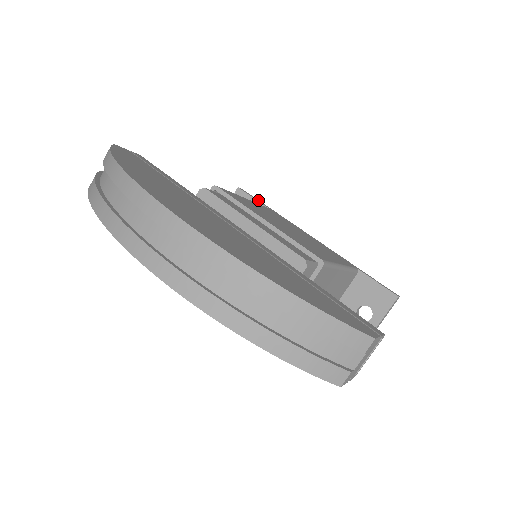
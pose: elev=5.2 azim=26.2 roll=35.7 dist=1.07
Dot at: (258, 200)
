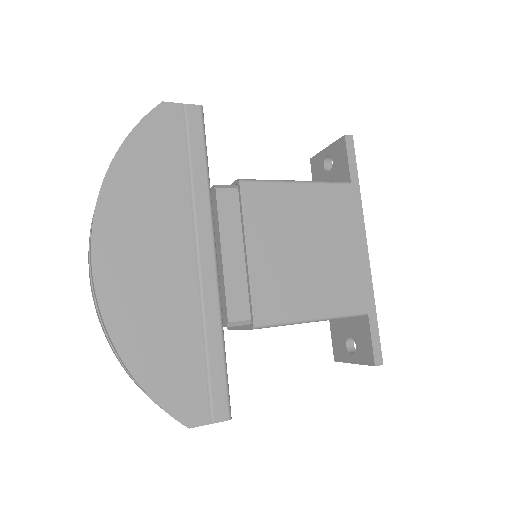
Dot at: (354, 163)
